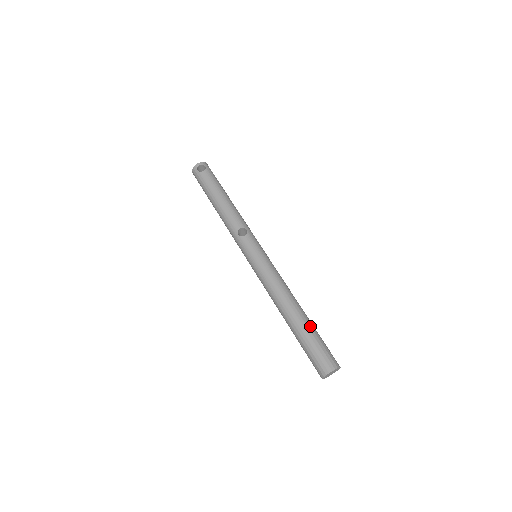
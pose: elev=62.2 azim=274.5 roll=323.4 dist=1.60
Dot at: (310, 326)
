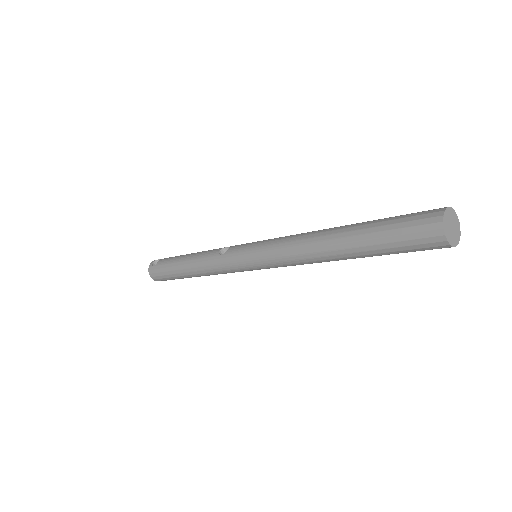
Dot at: (368, 221)
